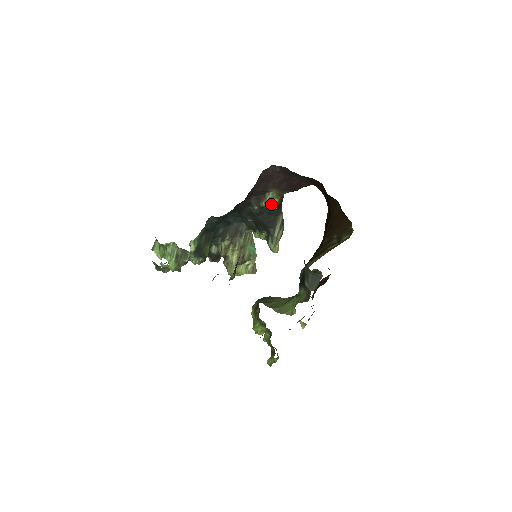
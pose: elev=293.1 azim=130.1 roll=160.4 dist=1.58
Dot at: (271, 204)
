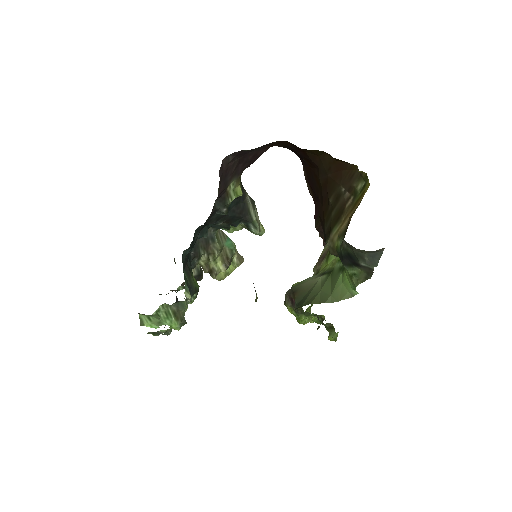
Dot at: (237, 195)
